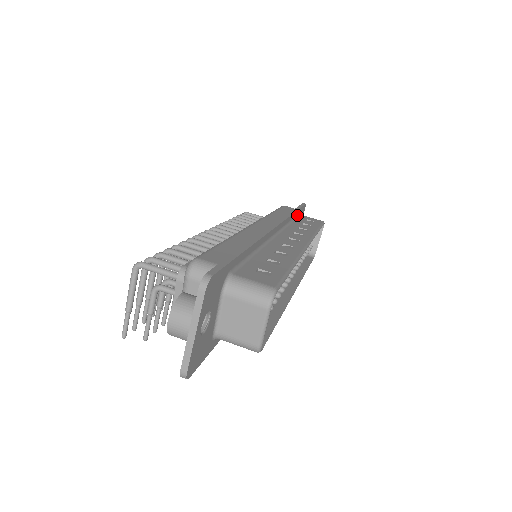
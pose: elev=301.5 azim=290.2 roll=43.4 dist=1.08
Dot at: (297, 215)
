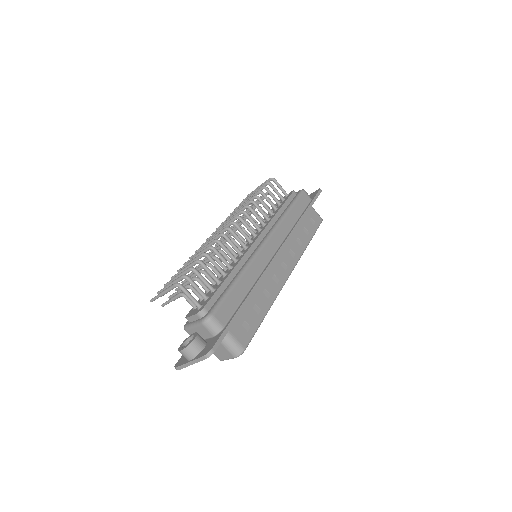
Dot at: occluded
